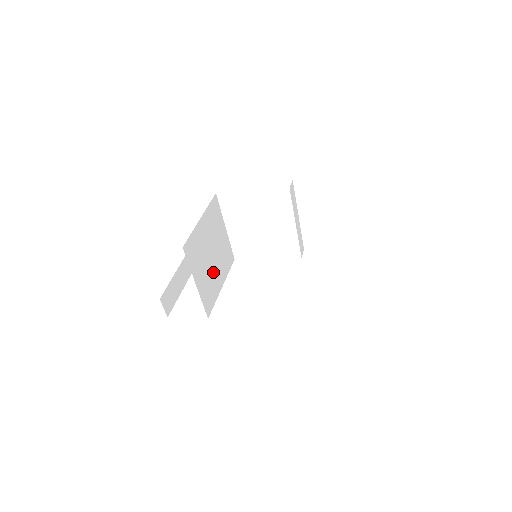
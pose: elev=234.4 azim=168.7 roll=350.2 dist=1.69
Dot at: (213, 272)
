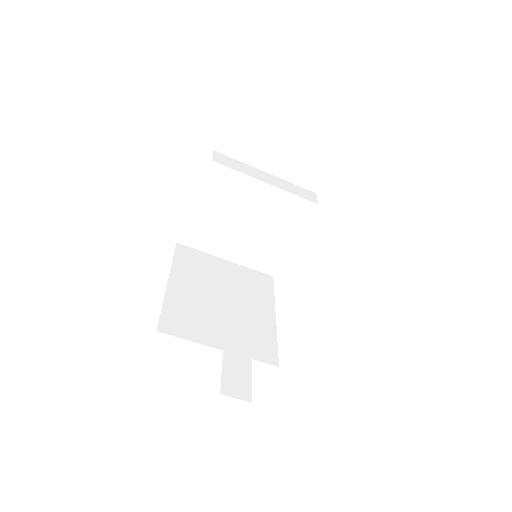
Dot at: (243, 315)
